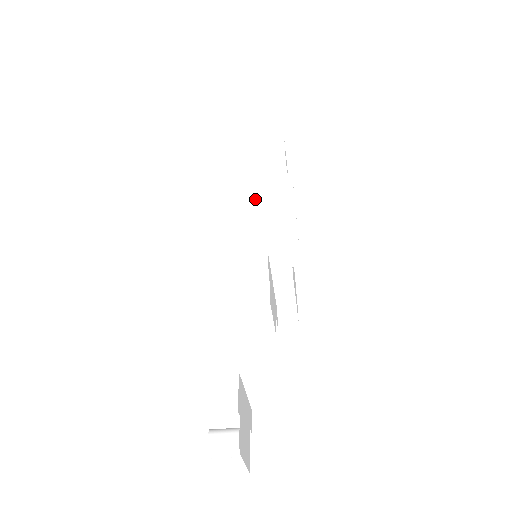
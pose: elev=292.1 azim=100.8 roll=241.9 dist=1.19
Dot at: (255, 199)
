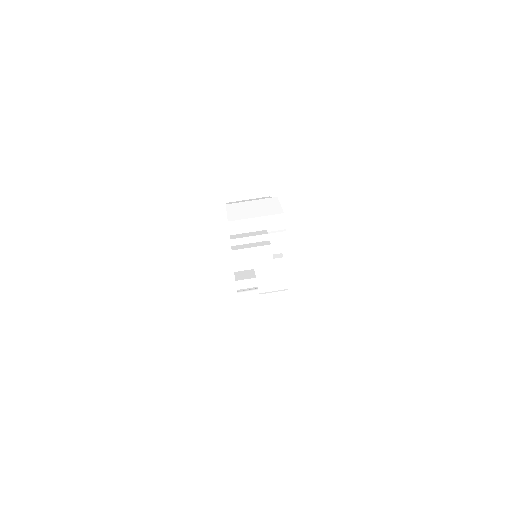
Dot at: (255, 207)
